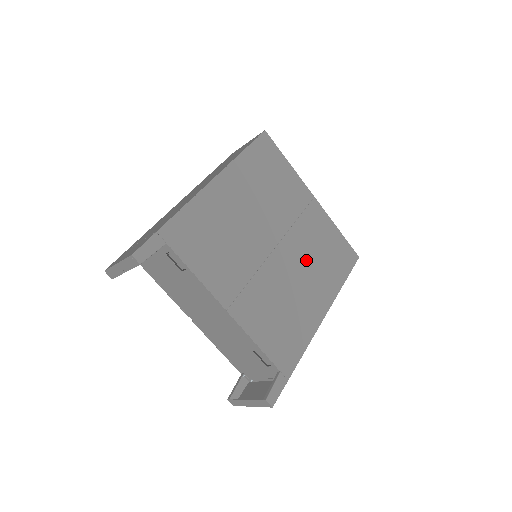
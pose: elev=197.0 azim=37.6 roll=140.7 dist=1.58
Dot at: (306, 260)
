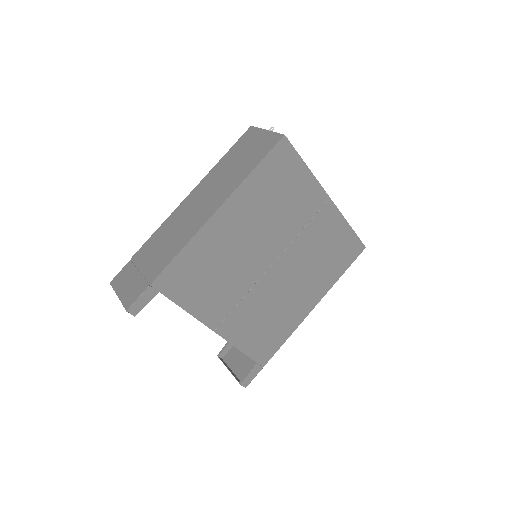
Dot at: (304, 267)
